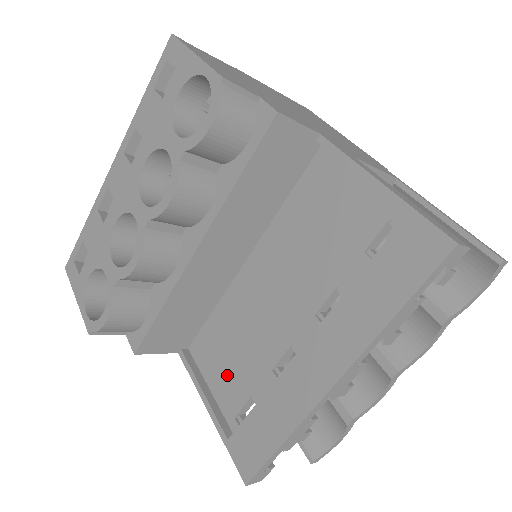
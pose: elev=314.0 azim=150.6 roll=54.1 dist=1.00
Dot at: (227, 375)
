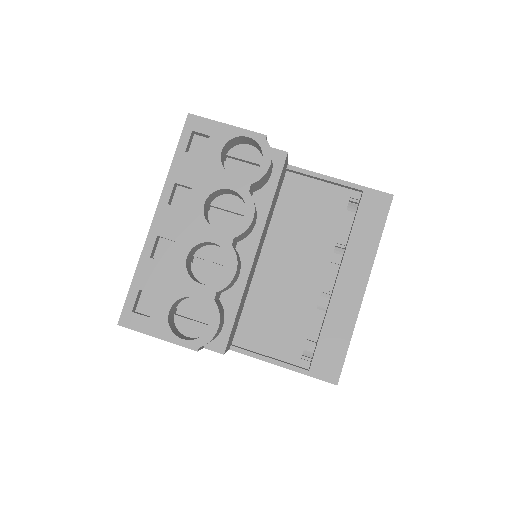
Dot at: (281, 337)
